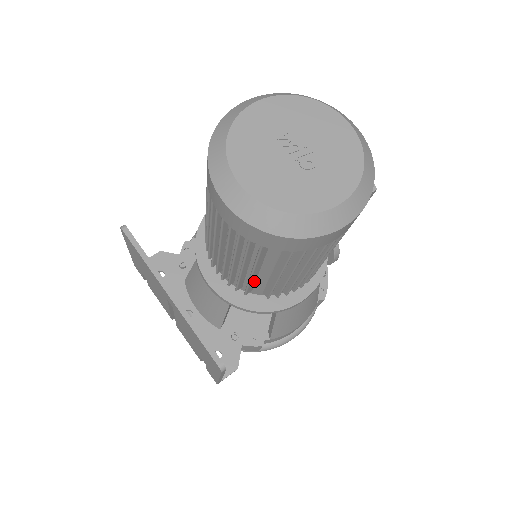
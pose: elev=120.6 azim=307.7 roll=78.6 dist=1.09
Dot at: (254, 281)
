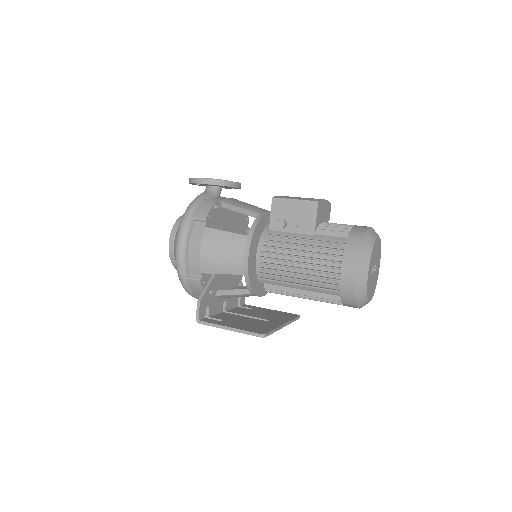
Dot at: occluded
